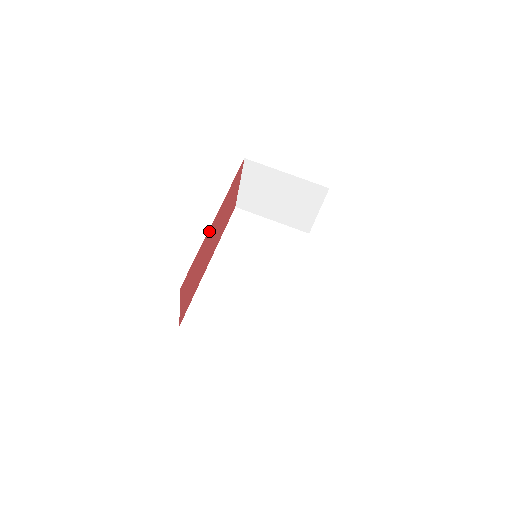
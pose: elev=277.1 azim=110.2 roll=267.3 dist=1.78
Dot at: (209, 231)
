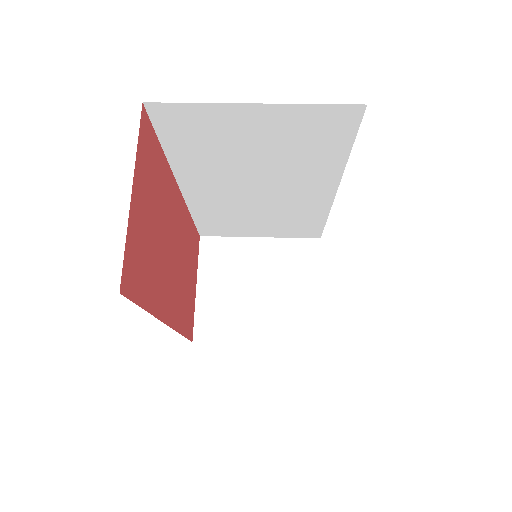
Dot at: (173, 185)
